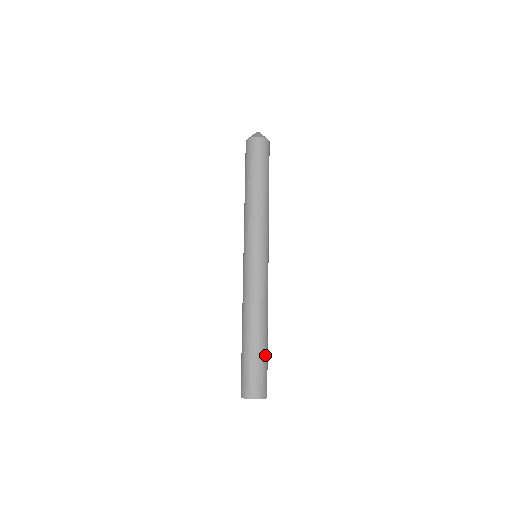
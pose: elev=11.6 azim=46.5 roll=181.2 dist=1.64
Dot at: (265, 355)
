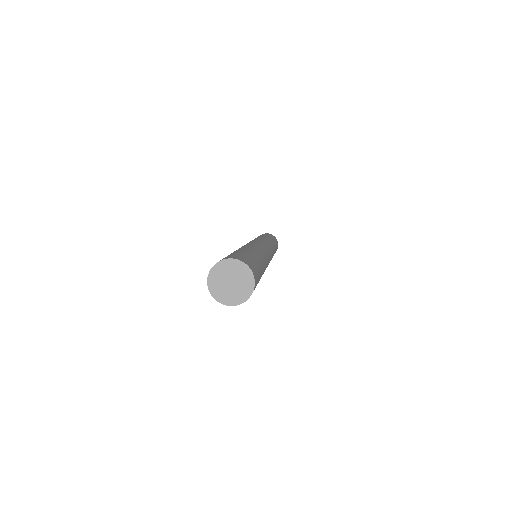
Dot at: occluded
